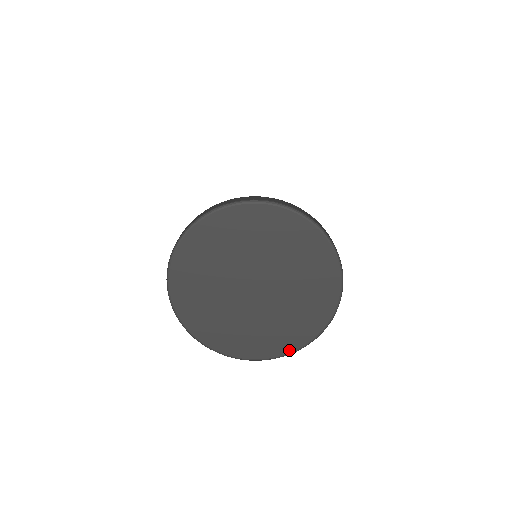
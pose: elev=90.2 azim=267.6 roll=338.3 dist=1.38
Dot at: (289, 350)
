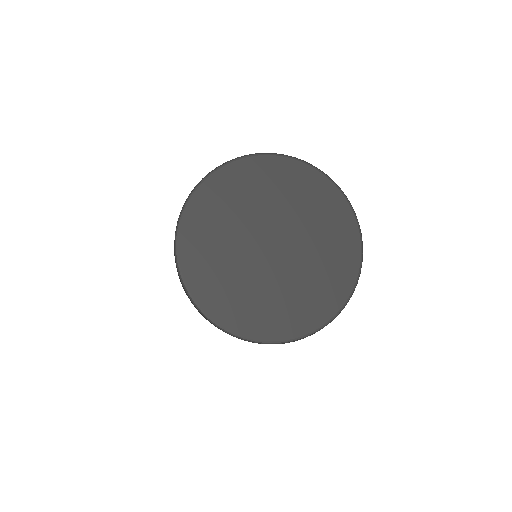
Dot at: (356, 265)
